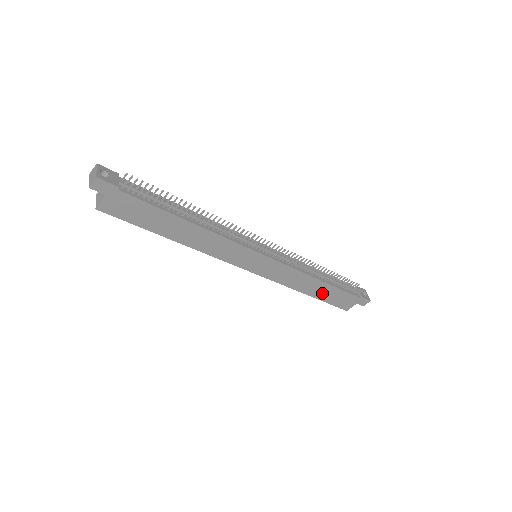
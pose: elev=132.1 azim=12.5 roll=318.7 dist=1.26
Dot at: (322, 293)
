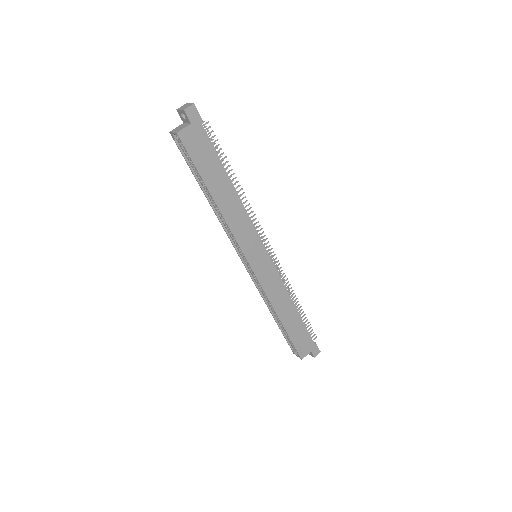
Dot at: (291, 324)
